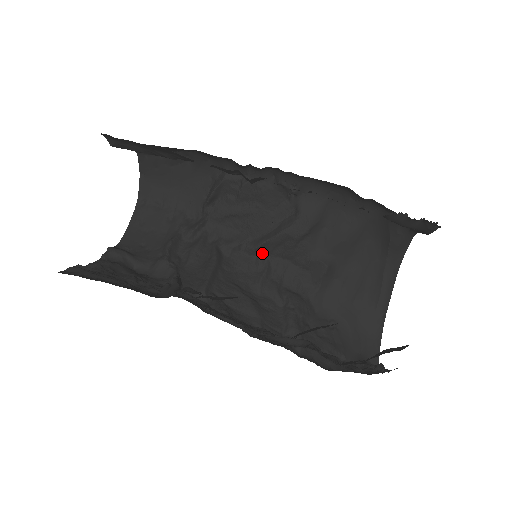
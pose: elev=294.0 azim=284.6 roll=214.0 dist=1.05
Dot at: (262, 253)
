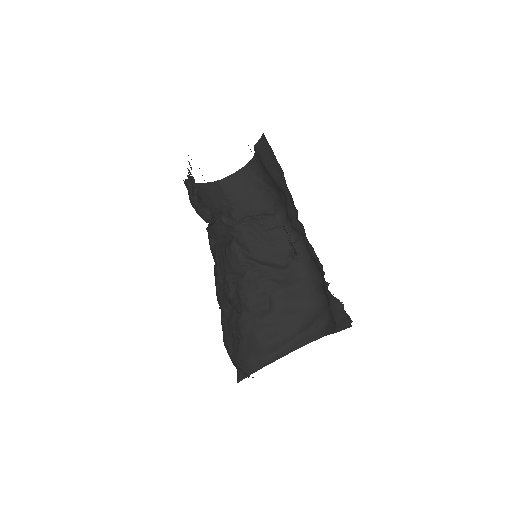
Dot at: (247, 266)
